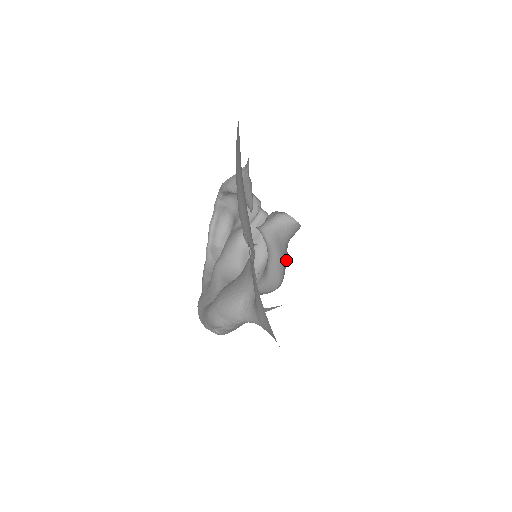
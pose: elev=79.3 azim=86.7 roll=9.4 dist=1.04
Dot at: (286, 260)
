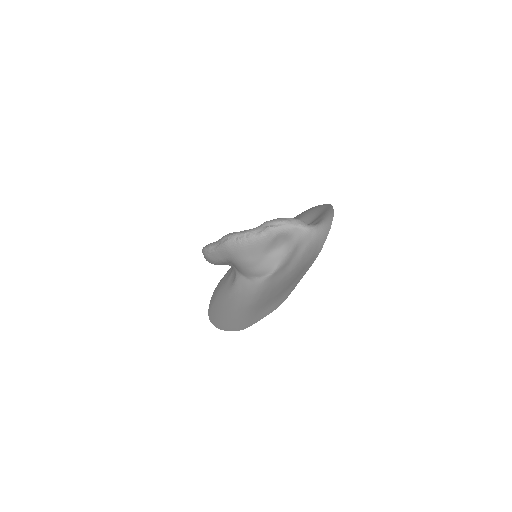
Dot at: occluded
